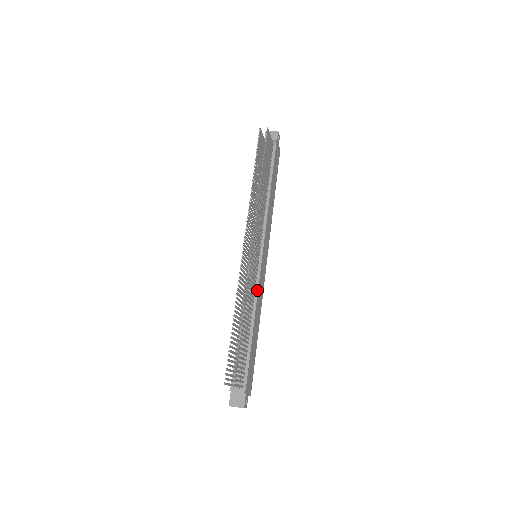
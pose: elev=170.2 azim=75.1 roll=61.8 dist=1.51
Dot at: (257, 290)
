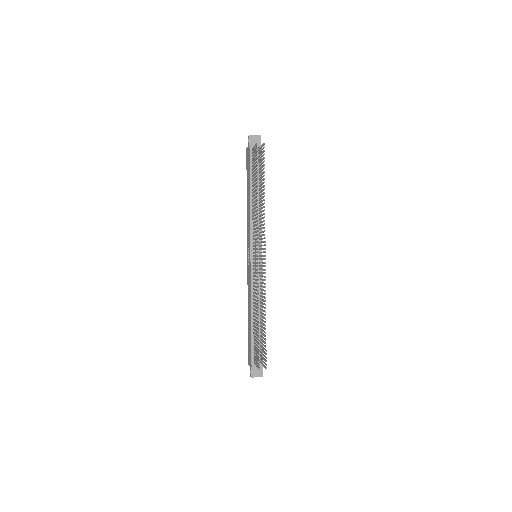
Dot at: occluded
